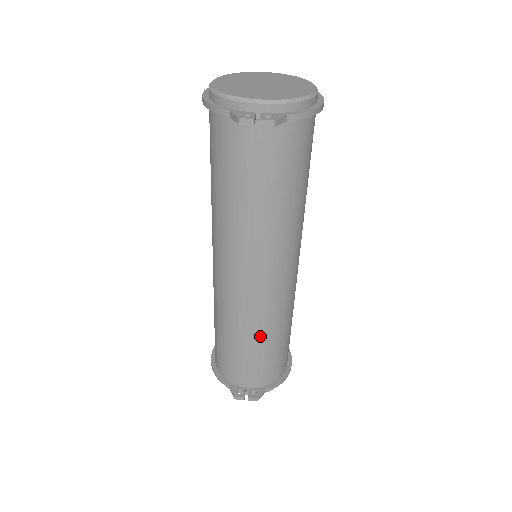
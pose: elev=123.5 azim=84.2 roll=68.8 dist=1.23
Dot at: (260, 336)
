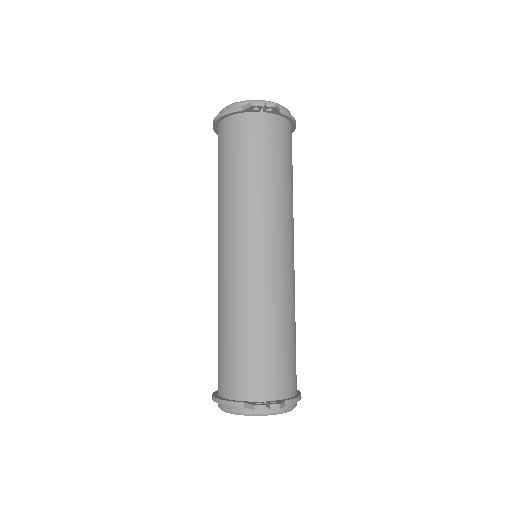
Dot at: (274, 319)
